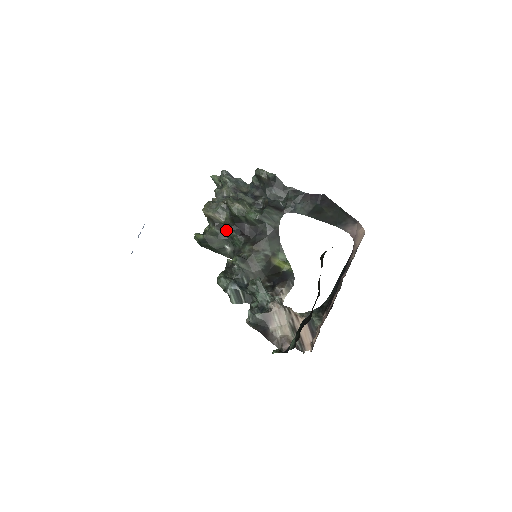
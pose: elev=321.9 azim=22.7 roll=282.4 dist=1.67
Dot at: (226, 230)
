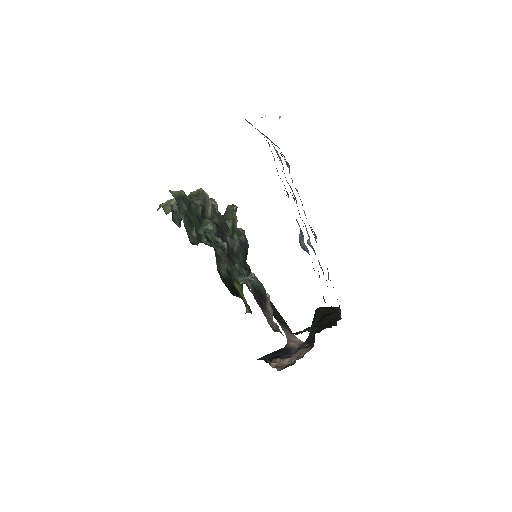
Dot at: (209, 221)
